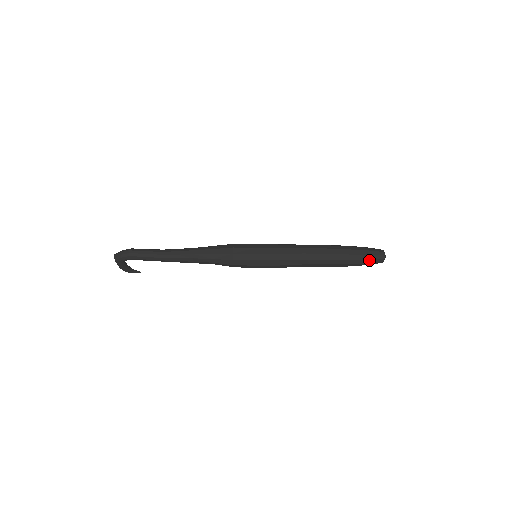
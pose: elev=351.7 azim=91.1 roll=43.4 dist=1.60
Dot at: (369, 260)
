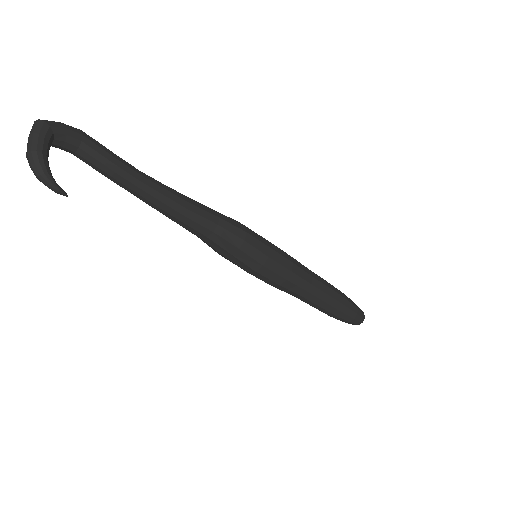
Dot at: (355, 305)
